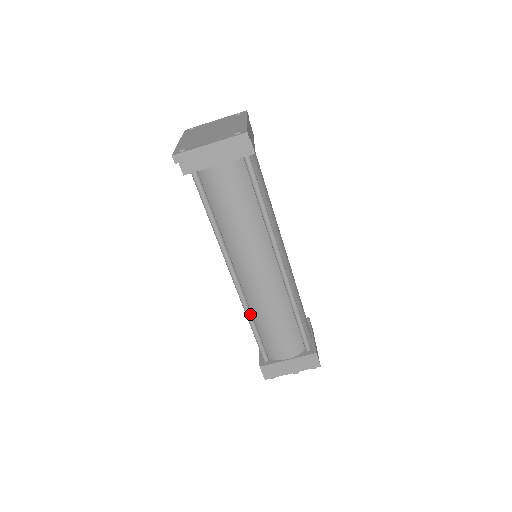
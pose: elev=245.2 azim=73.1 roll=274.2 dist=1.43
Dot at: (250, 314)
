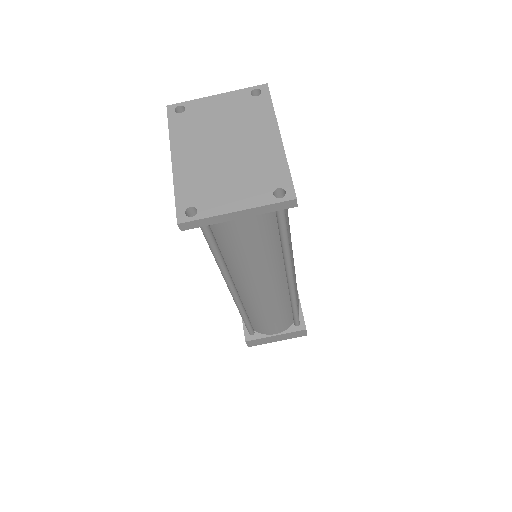
Dot at: (244, 311)
